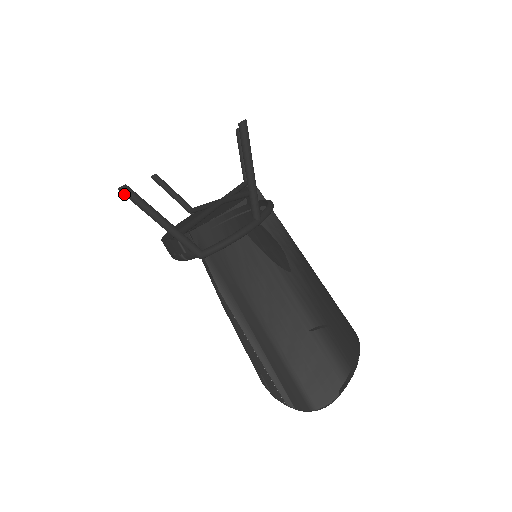
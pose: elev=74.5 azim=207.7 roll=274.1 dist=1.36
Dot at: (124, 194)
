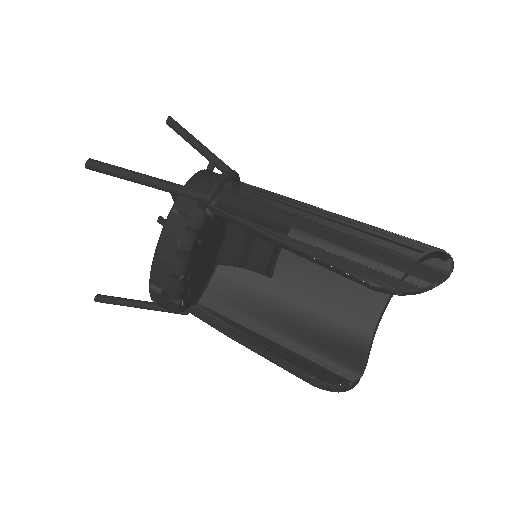
Dot at: (95, 166)
